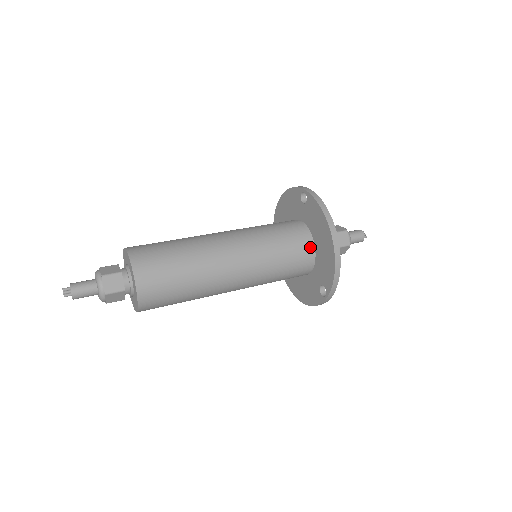
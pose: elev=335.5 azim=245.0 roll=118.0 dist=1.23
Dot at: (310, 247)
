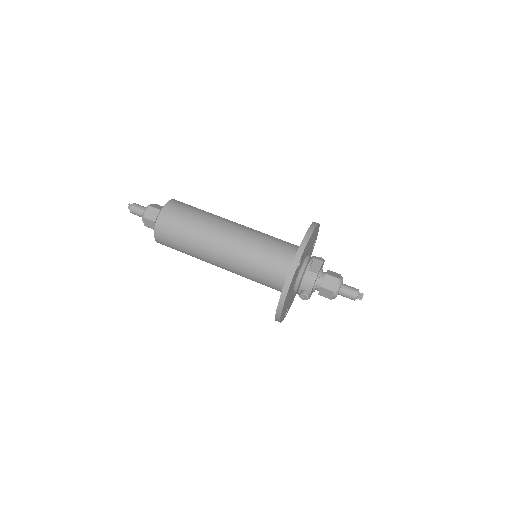
Dot at: (282, 288)
